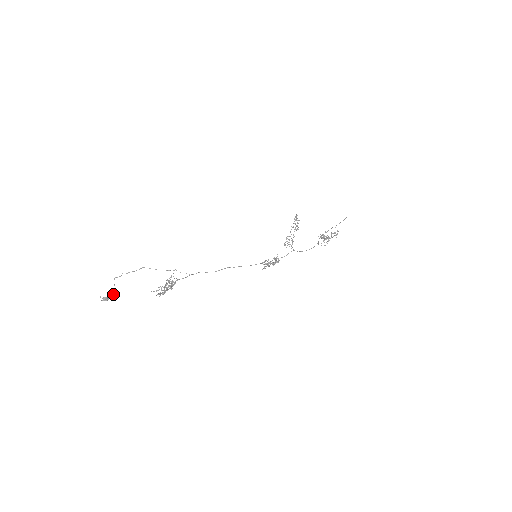
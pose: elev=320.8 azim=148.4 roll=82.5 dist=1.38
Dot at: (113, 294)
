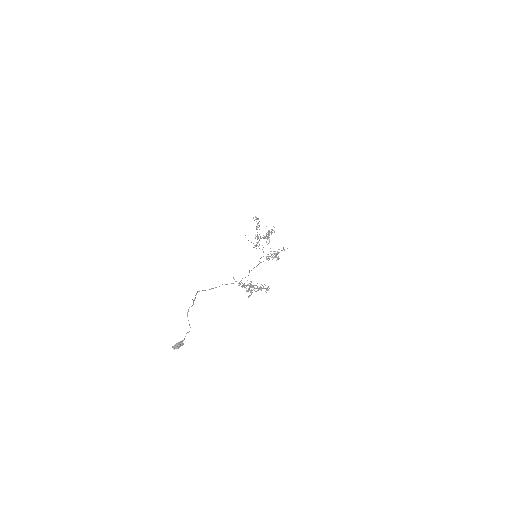
Dot at: occluded
